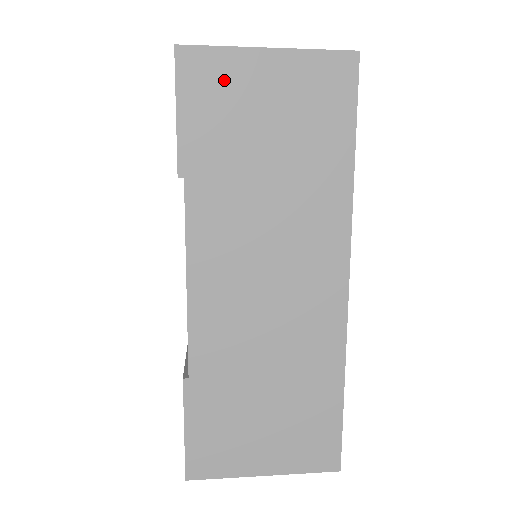
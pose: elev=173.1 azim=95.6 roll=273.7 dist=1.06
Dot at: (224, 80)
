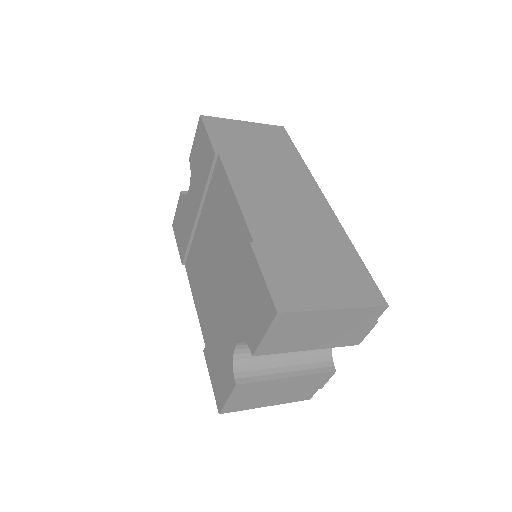
Dot at: (227, 127)
